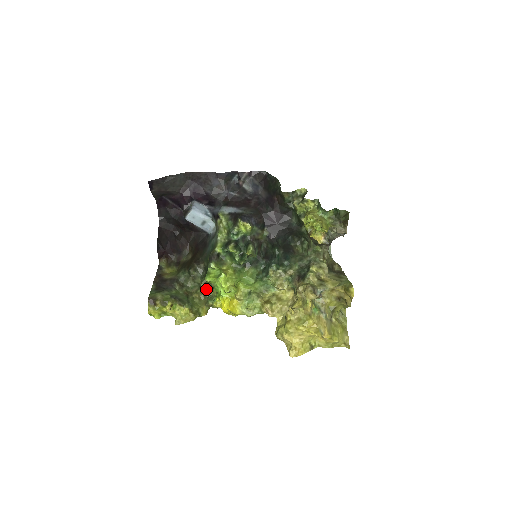
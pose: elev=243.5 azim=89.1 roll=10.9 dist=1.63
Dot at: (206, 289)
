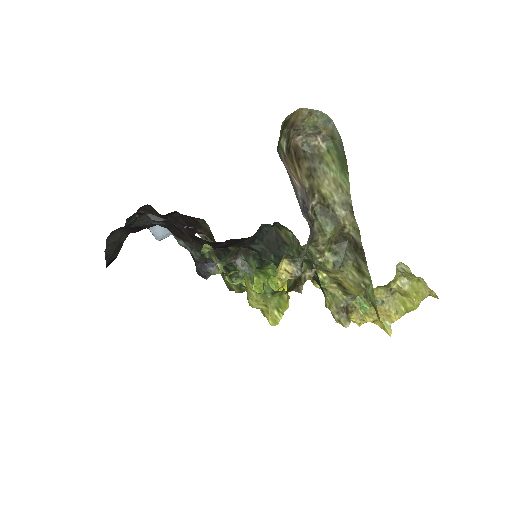
Dot at: occluded
